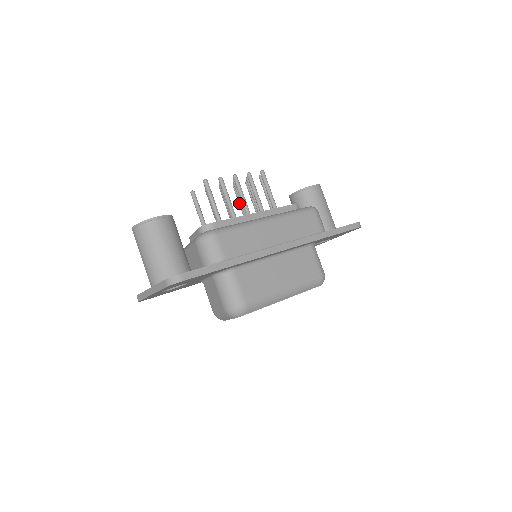
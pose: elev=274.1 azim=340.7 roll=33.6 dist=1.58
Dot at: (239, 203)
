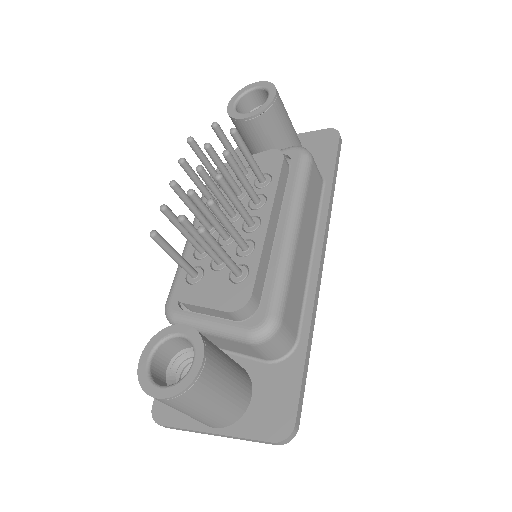
Dot at: (199, 187)
